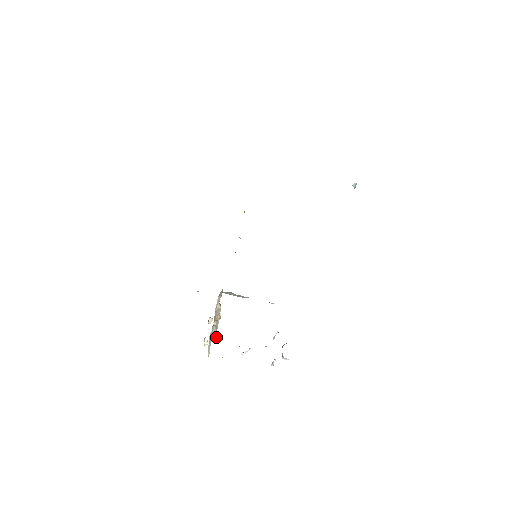
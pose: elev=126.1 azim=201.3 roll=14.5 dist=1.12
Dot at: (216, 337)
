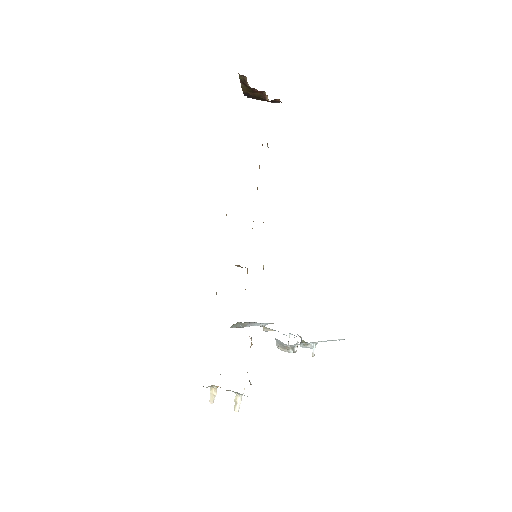
Dot at: occluded
